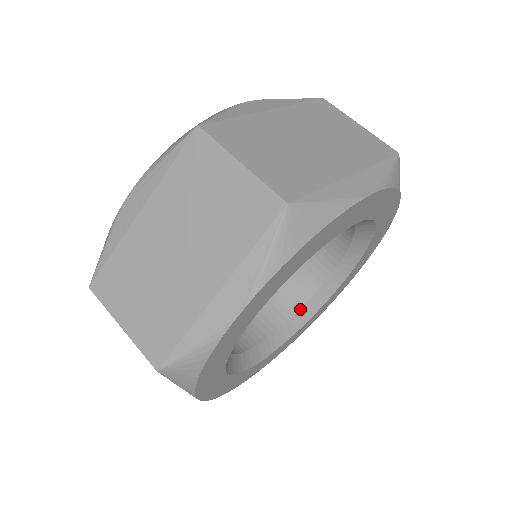
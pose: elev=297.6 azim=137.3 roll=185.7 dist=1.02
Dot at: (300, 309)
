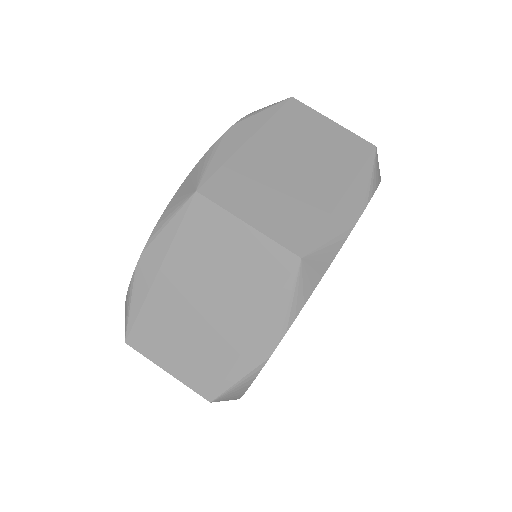
Dot at: occluded
